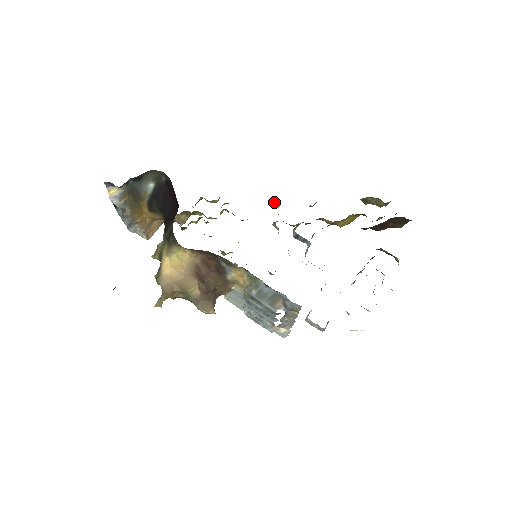
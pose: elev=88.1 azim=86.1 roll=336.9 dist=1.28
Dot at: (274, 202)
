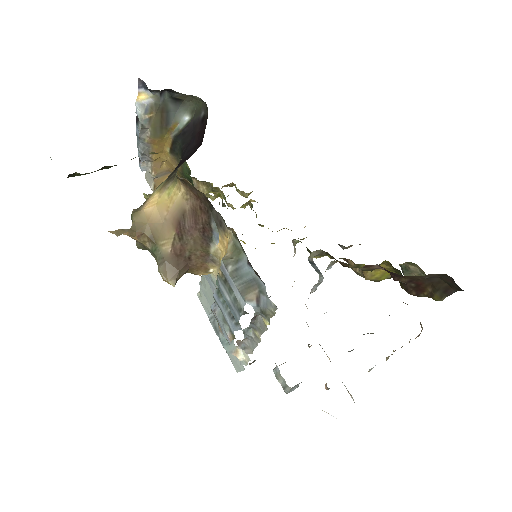
Dot at: (305, 226)
